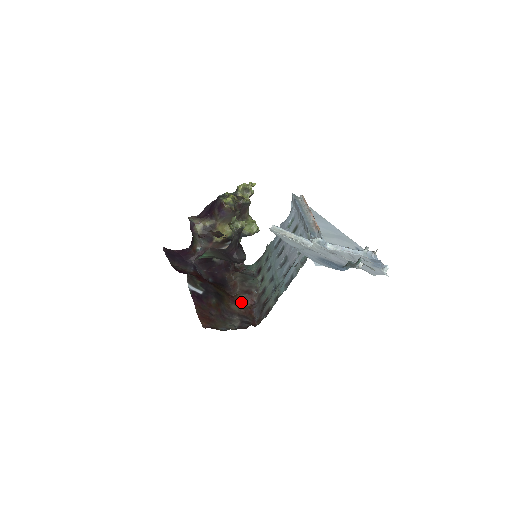
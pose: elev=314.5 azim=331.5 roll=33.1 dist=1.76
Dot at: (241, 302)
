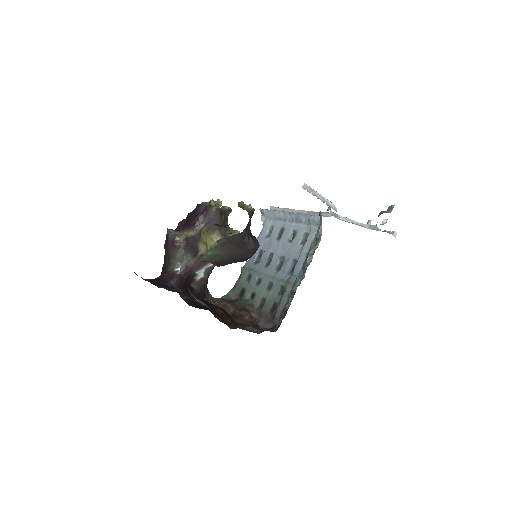
Dot at: (242, 318)
